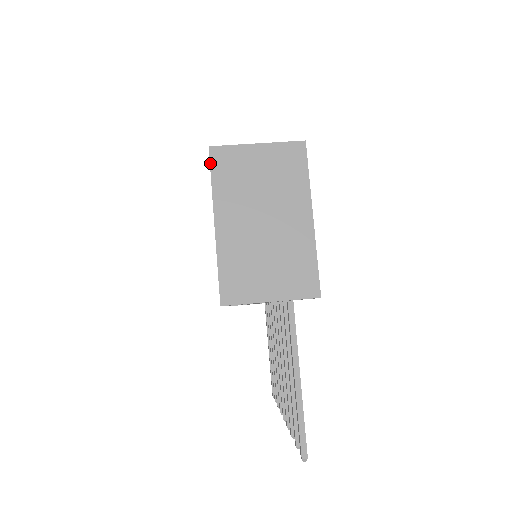
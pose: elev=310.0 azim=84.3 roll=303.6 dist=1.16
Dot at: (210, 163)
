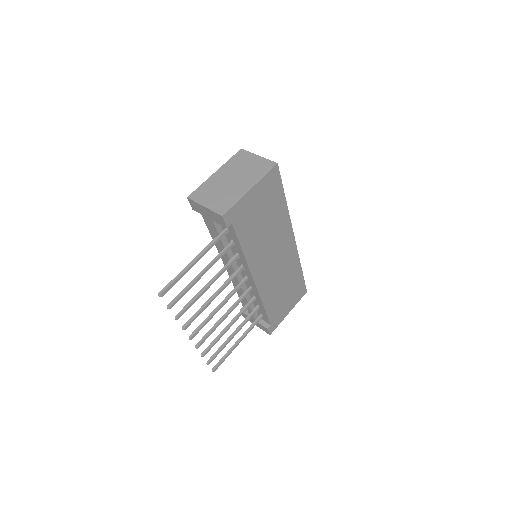
Dot at: (236, 154)
